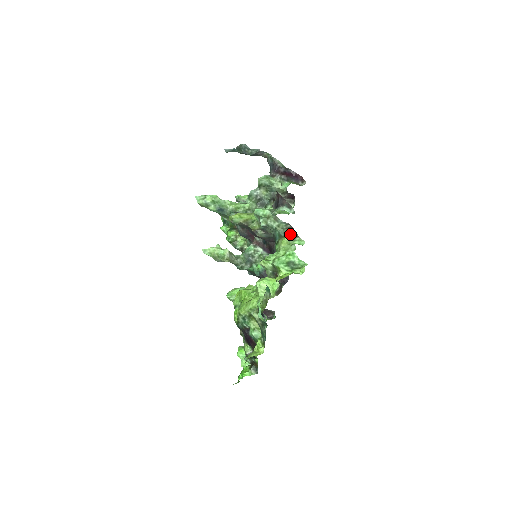
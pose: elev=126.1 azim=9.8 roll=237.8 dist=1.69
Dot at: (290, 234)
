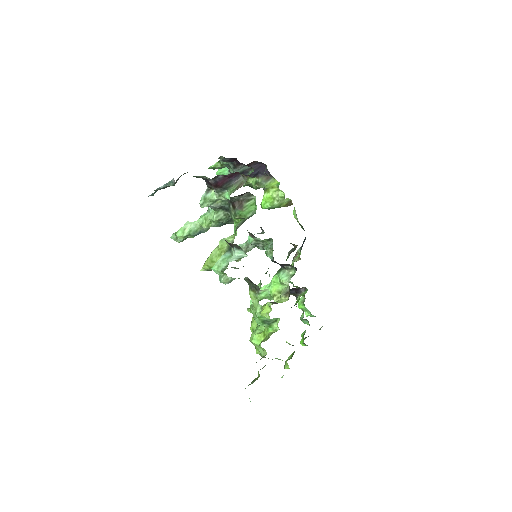
Dot at: (252, 287)
